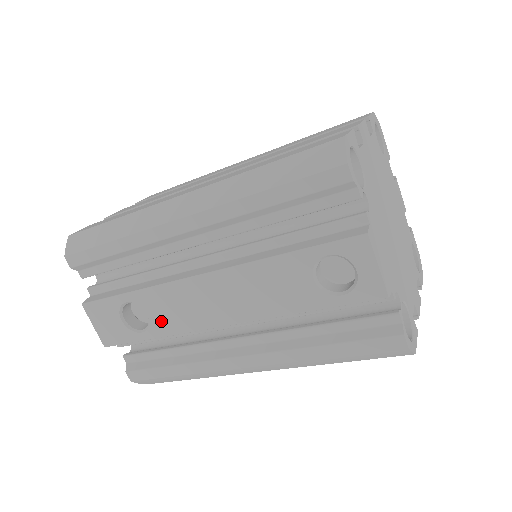
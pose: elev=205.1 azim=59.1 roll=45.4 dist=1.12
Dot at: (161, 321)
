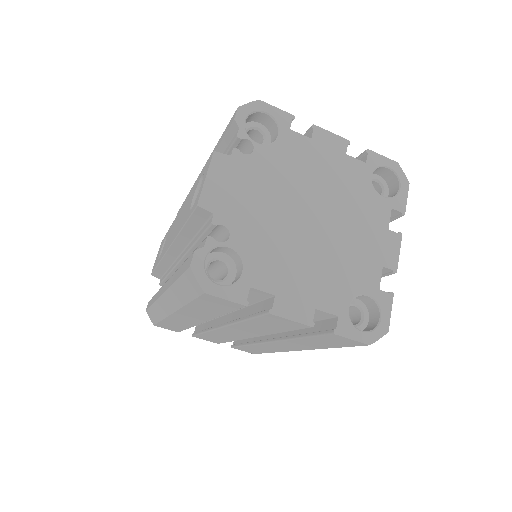
Dot at: occluded
